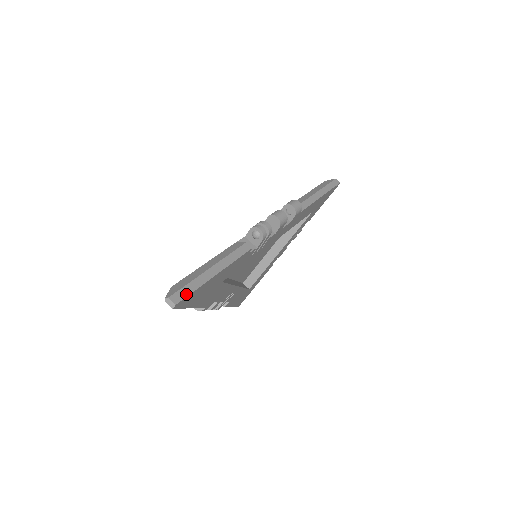
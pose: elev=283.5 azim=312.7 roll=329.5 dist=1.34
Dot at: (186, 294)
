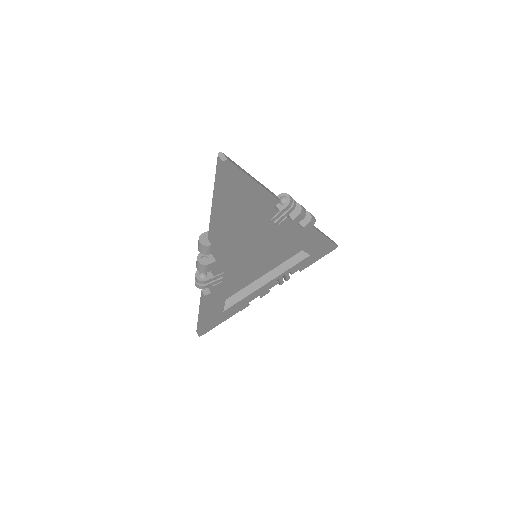
Dot at: (235, 164)
